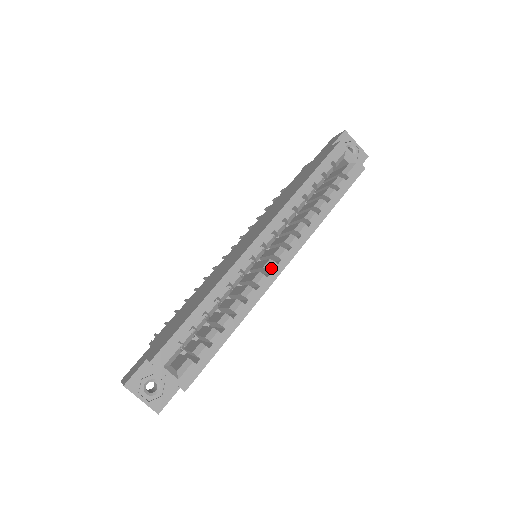
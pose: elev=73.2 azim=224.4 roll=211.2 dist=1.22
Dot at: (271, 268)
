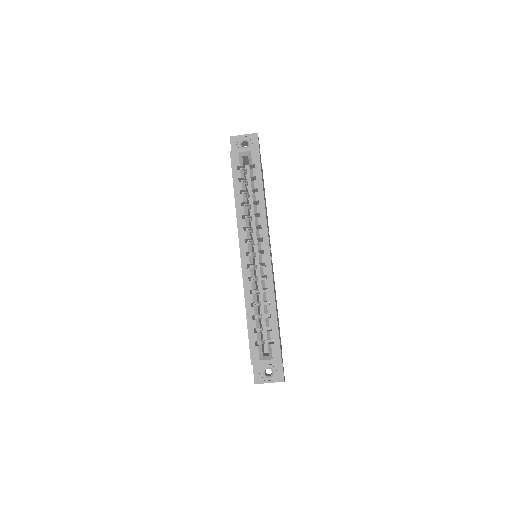
Dot at: (263, 260)
